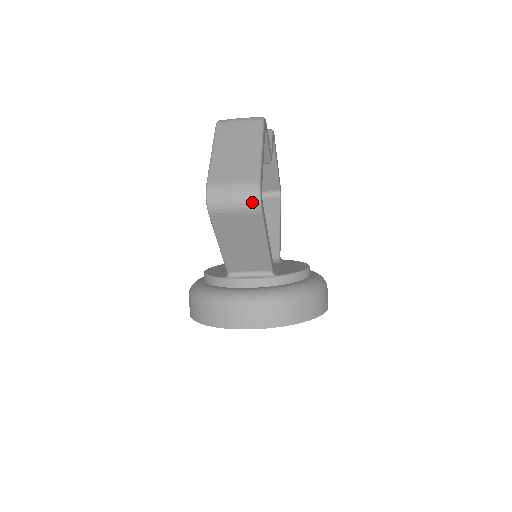
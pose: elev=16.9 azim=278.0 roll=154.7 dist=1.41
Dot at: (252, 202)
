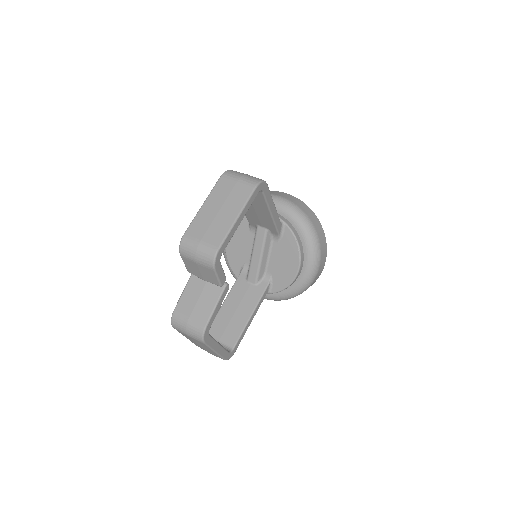
Dot at: occluded
